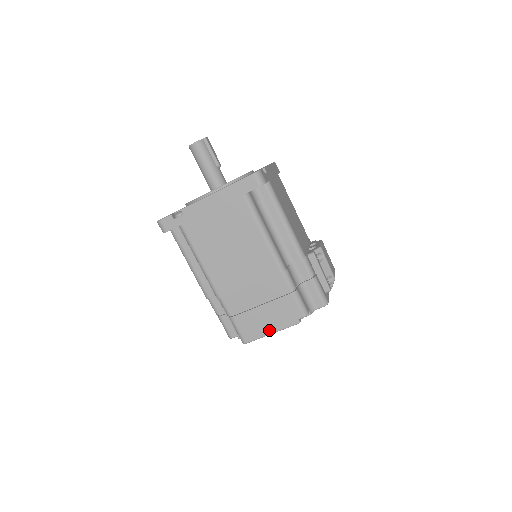
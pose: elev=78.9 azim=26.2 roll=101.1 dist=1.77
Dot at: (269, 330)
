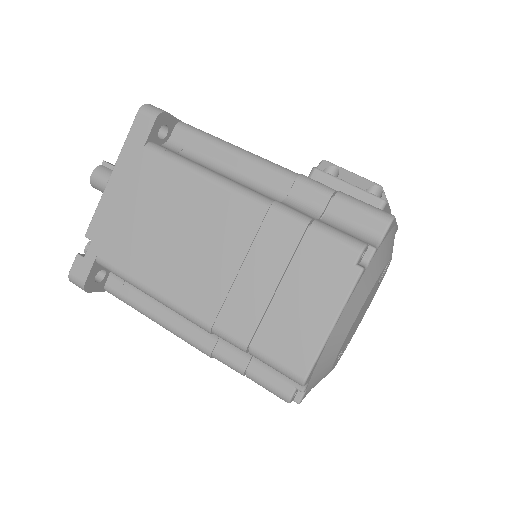
Dot at: (323, 323)
